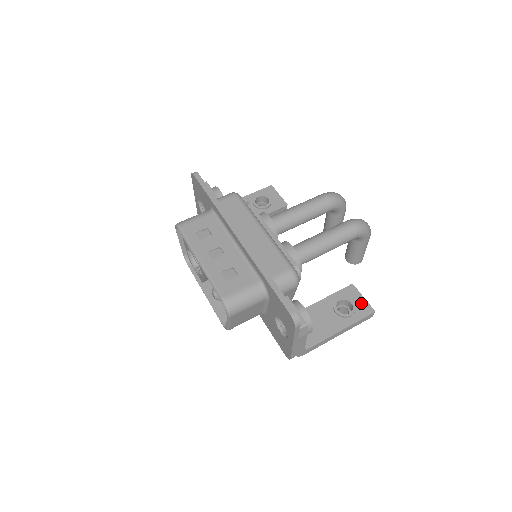
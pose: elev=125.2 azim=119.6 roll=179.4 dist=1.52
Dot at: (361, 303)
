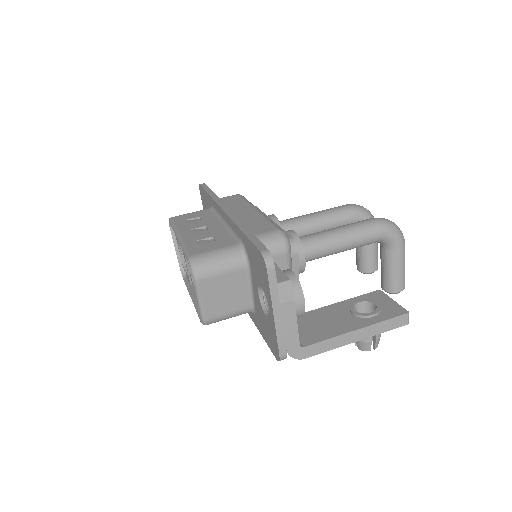
Dot at: (389, 305)
